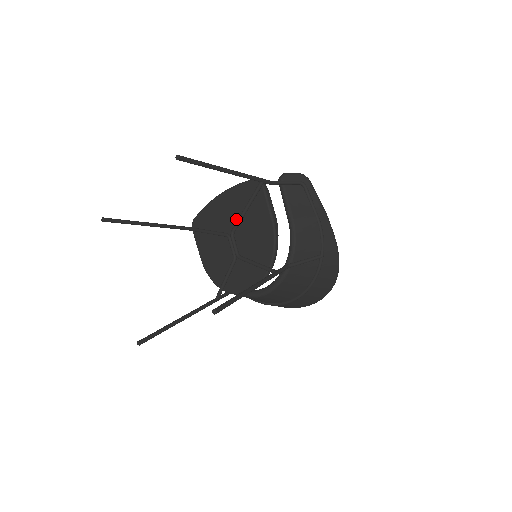
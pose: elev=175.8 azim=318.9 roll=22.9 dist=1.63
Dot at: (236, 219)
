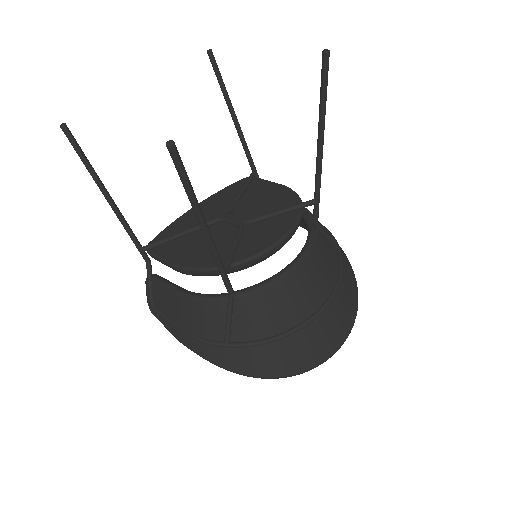
Dot at: (227, 207)
